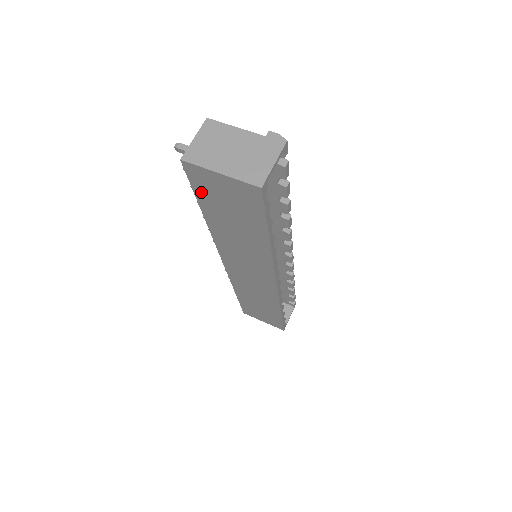
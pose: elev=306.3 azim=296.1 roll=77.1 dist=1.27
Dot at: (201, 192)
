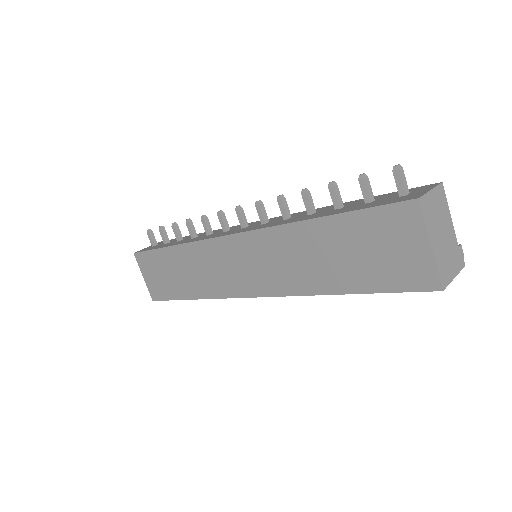
Dot at: (370, 219)
